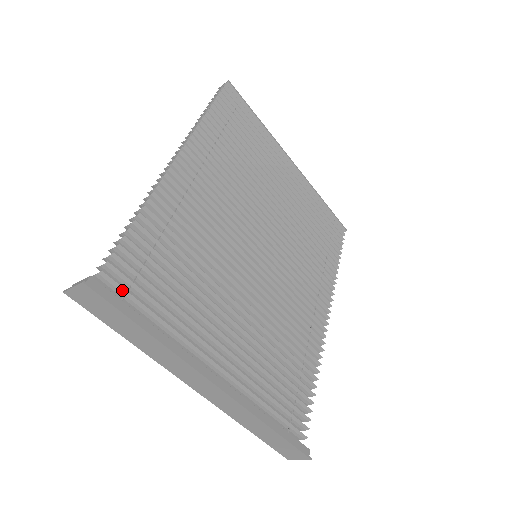
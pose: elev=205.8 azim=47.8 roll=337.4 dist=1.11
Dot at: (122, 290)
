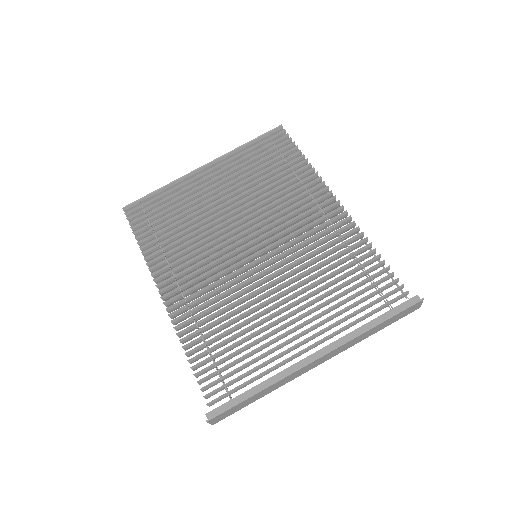
Dot at: (224, 395)
